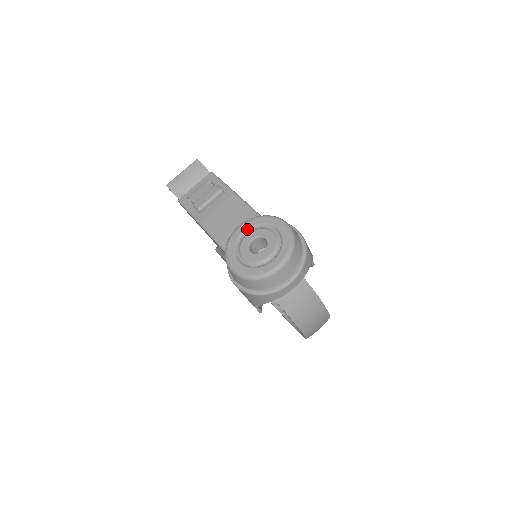
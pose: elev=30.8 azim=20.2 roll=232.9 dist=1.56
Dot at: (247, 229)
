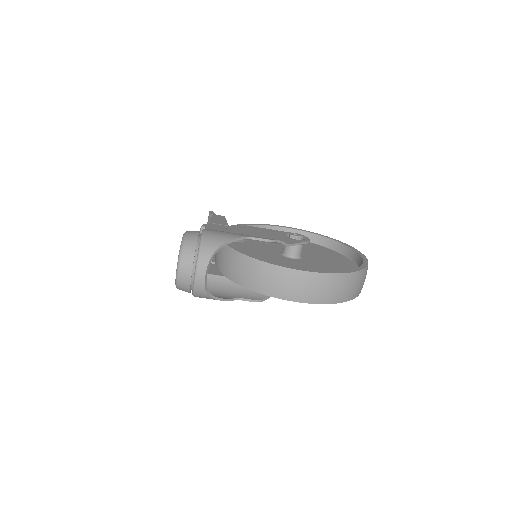
Dot at: occluded
